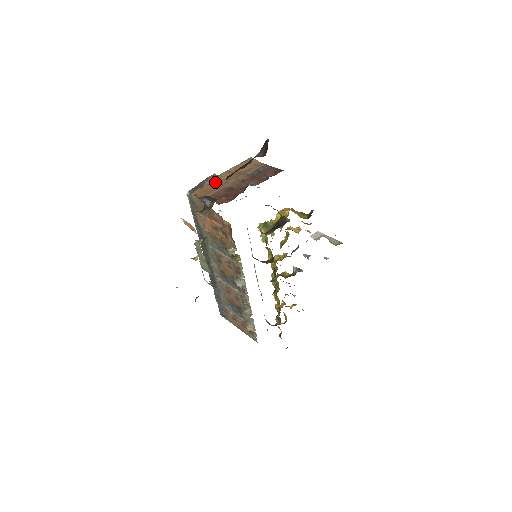
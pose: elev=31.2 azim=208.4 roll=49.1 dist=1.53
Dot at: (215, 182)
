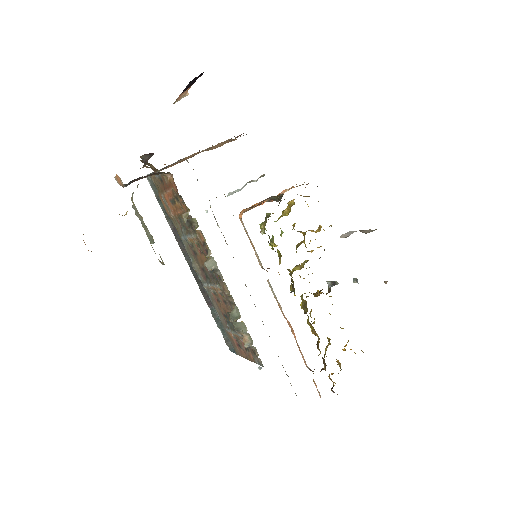
Dot at: (180, 161)
